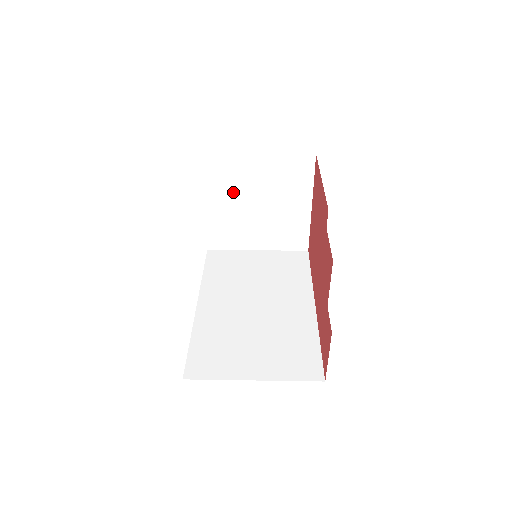
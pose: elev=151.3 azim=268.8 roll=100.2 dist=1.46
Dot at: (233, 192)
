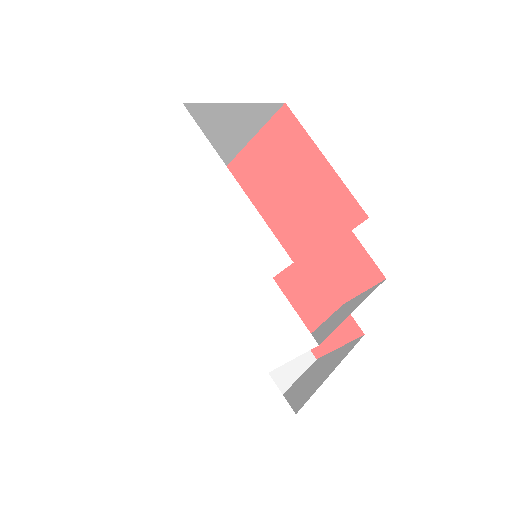
Dot at: occluded
